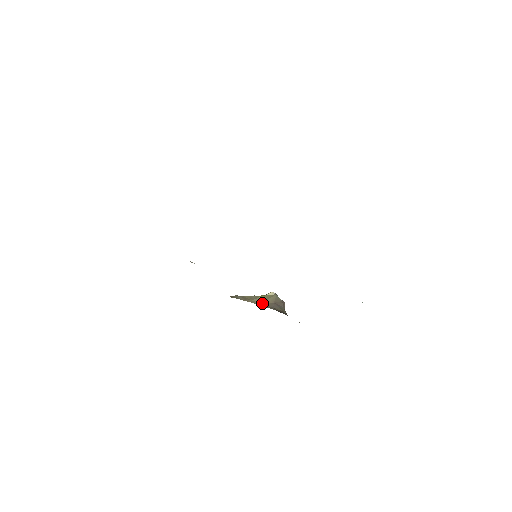
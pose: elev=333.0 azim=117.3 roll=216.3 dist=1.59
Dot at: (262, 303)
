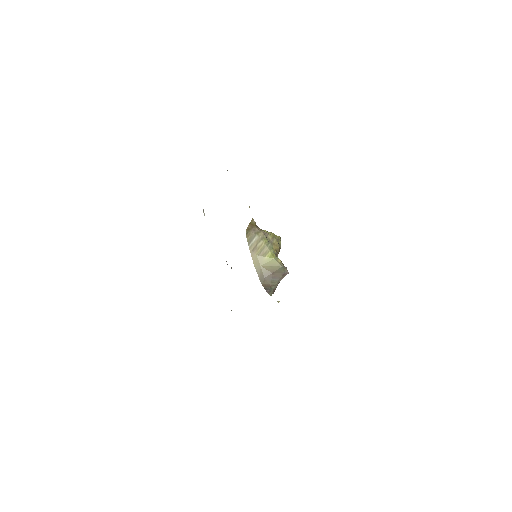
Dot at: (261, 266)
